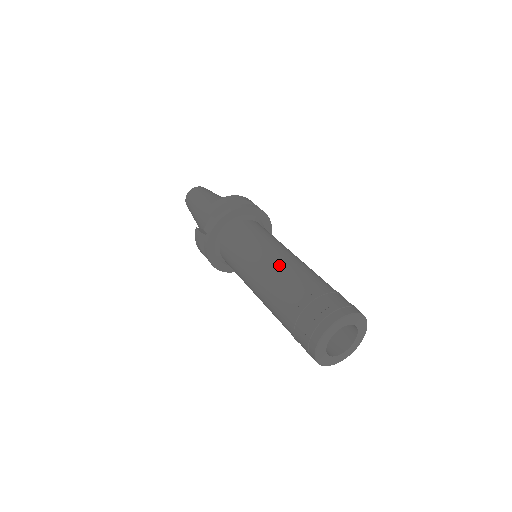
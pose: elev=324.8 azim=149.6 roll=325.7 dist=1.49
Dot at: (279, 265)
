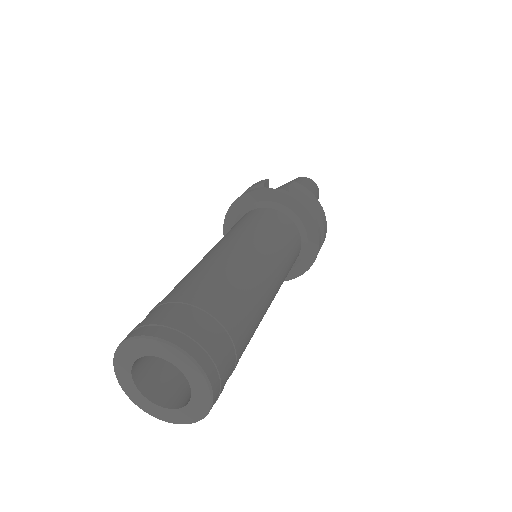
Dot at: (253, 269)
